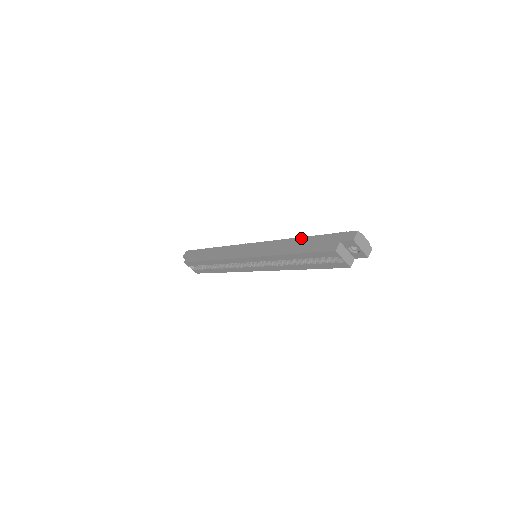
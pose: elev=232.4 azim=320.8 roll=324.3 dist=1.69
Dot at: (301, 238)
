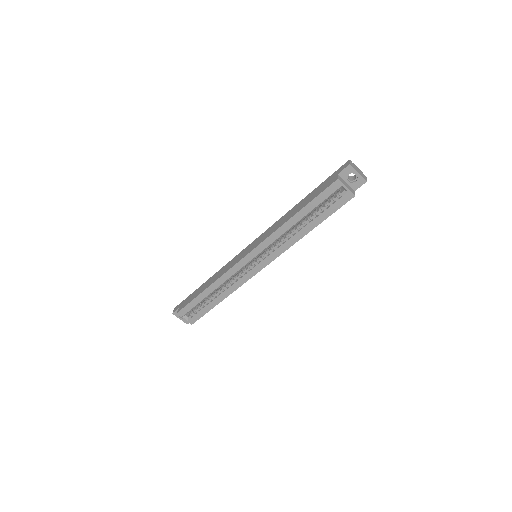
Dot at: (298, 203)
